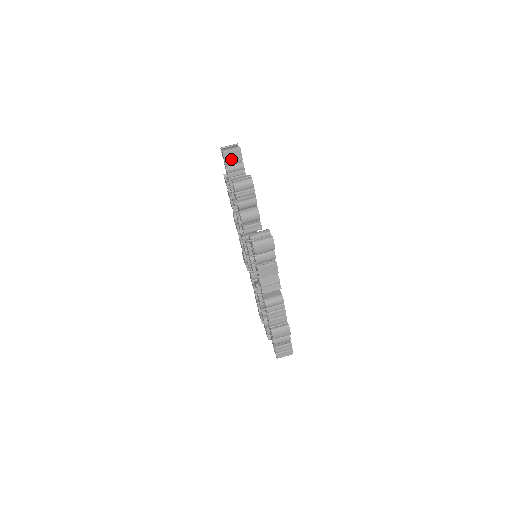
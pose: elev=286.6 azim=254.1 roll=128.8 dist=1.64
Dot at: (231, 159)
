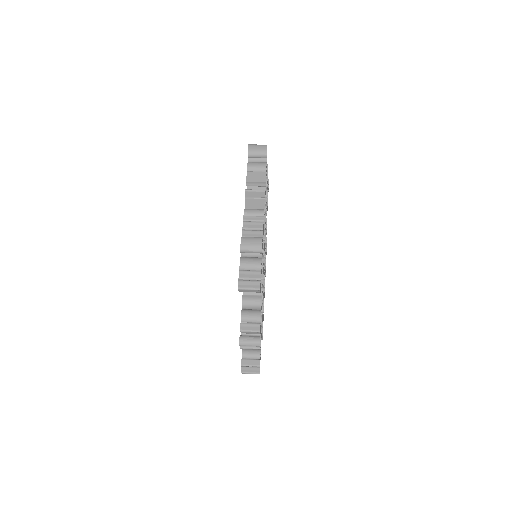
Dot at: occluded
